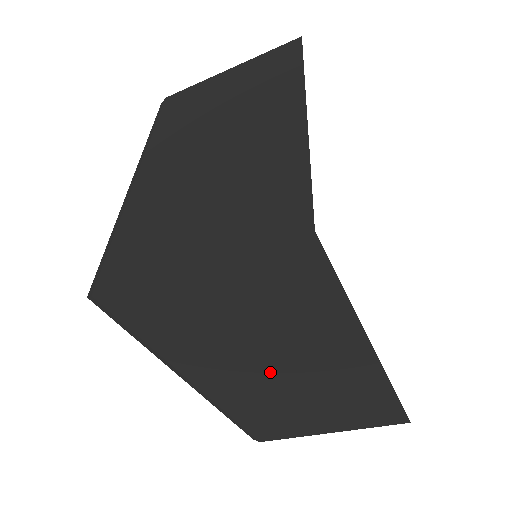
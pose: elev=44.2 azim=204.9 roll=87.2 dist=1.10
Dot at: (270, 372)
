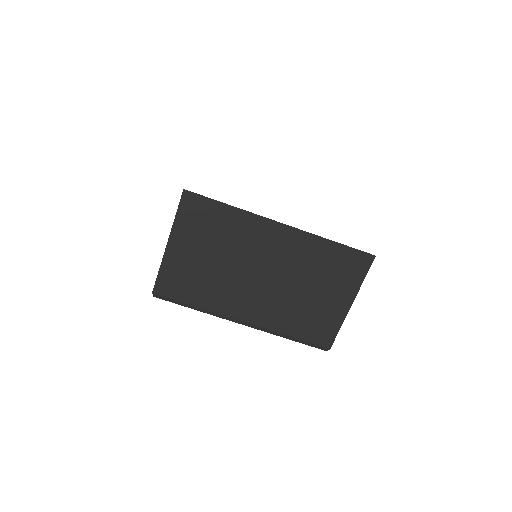
Dot at: (260, 280)
